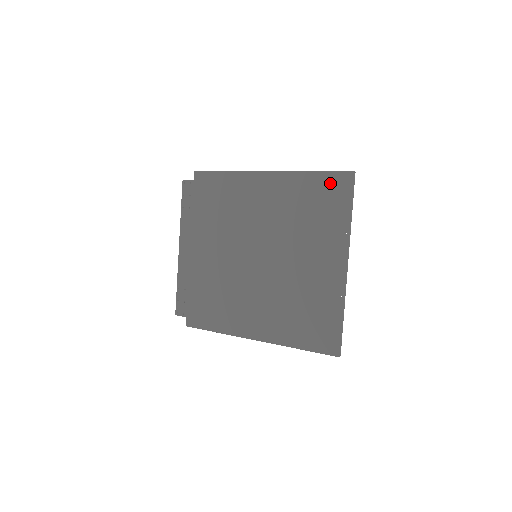
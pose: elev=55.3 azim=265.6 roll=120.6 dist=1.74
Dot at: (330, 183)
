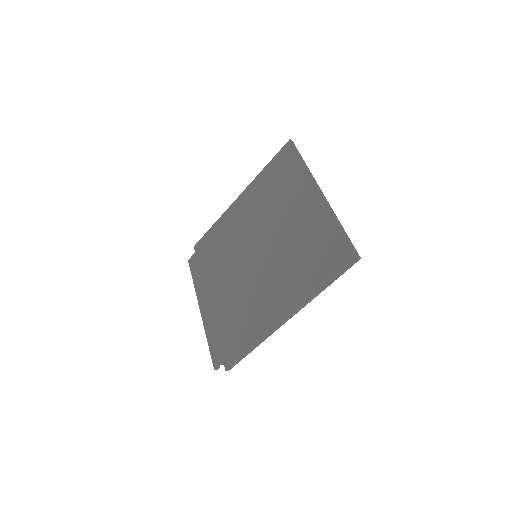
Dot at: (279, 160)
